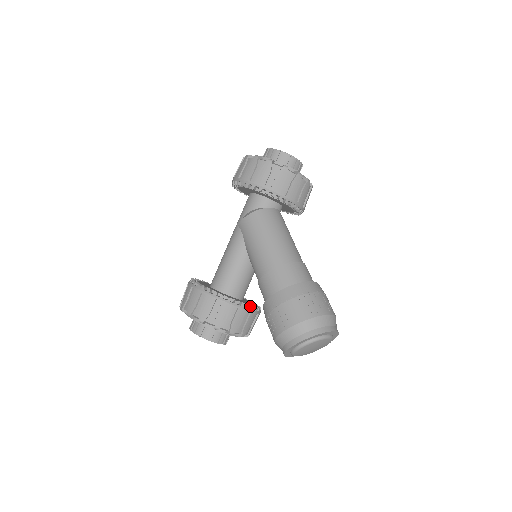
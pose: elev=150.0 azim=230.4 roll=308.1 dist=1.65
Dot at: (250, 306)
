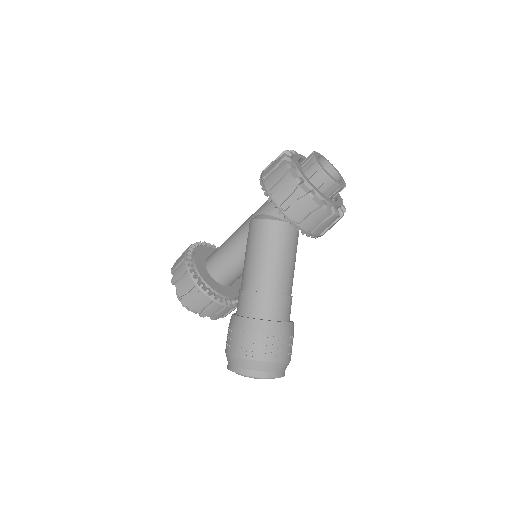
Dot at: (228, 300)
